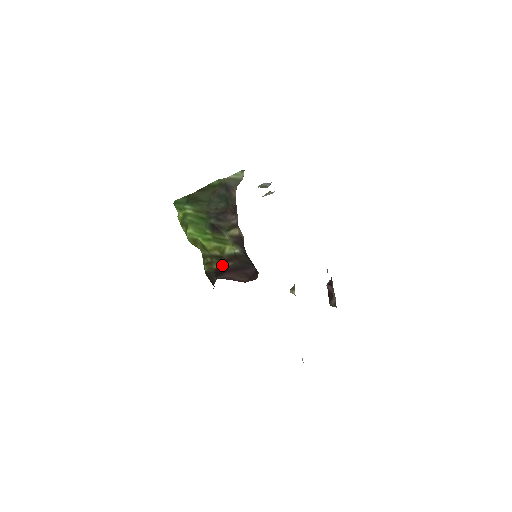
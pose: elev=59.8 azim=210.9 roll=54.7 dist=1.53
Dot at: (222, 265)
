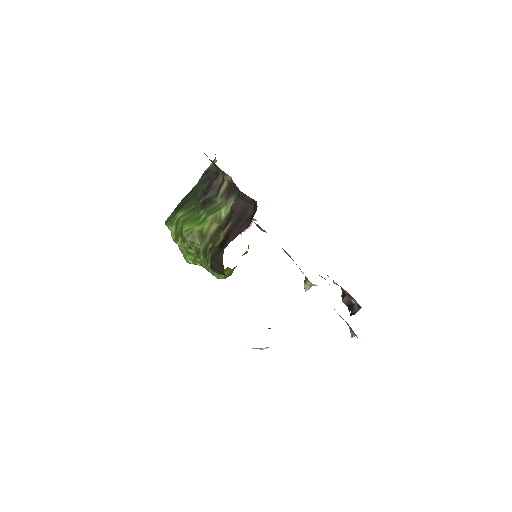
Dot at: (223, 234)
